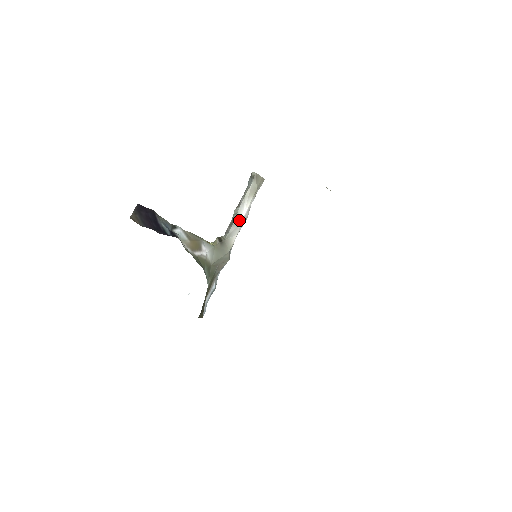
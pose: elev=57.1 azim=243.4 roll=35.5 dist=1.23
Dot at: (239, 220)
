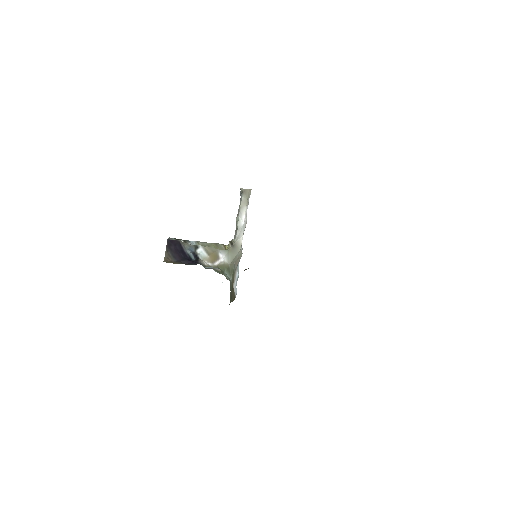
Dot at: (241, 225)
